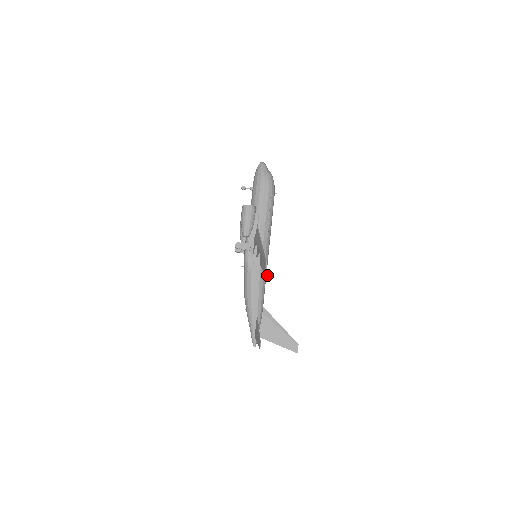
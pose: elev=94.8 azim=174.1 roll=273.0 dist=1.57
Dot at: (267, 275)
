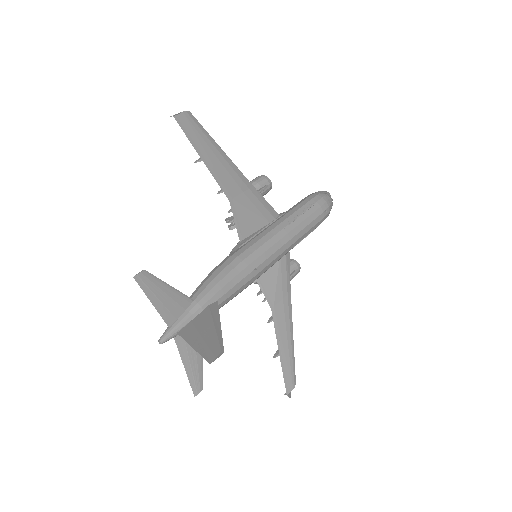
Dot at: (176, 115)
